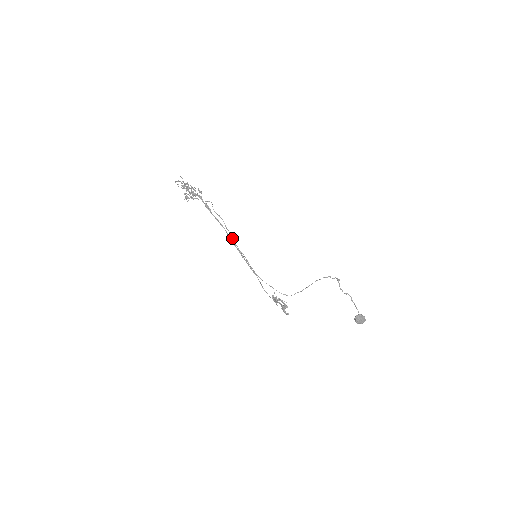
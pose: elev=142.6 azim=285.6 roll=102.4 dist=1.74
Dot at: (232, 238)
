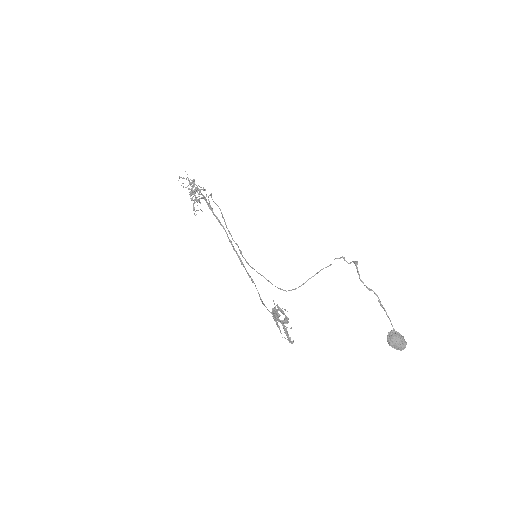
Dot at: occluded
